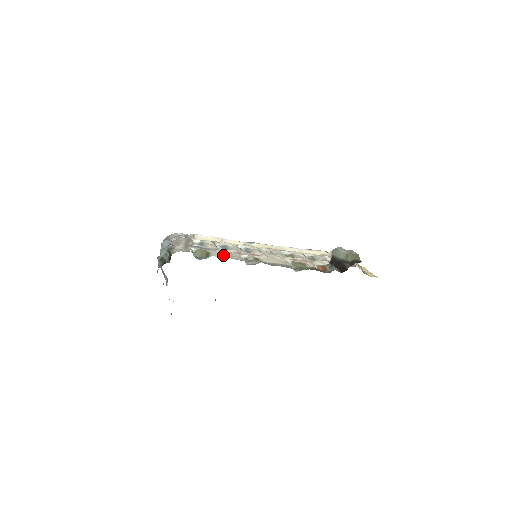
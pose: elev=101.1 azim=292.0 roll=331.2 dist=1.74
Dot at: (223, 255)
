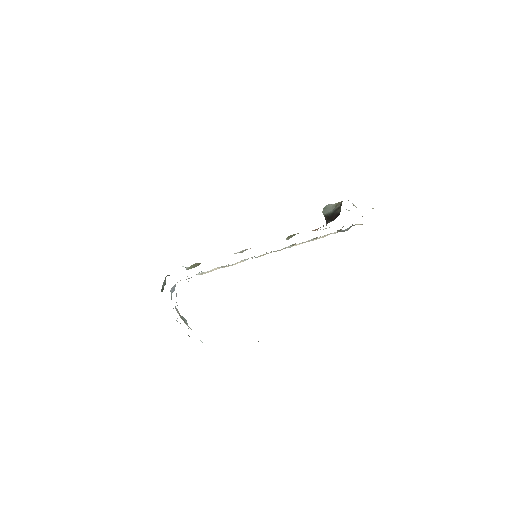
Dot at: occluded
